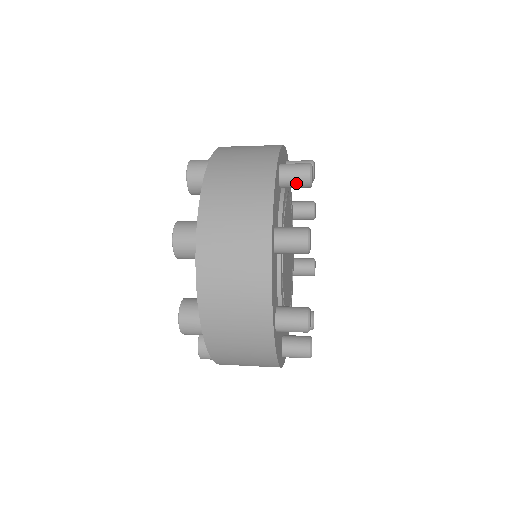
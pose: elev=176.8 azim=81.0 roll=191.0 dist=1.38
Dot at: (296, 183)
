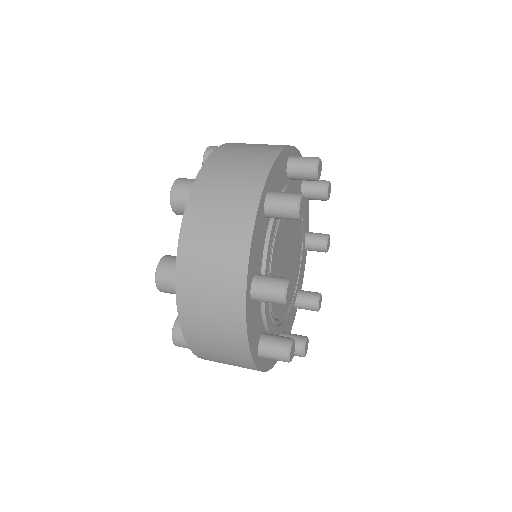
Dot at: occluded
